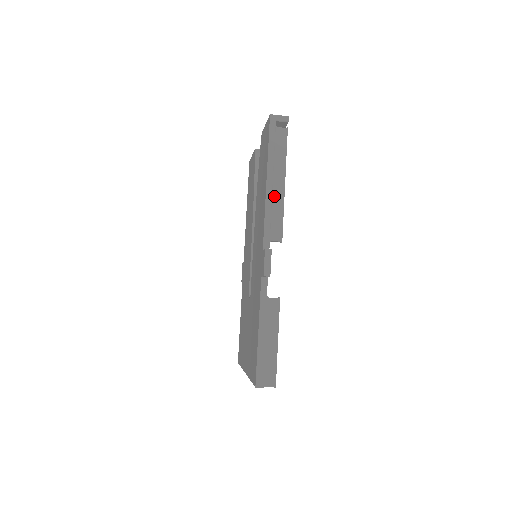
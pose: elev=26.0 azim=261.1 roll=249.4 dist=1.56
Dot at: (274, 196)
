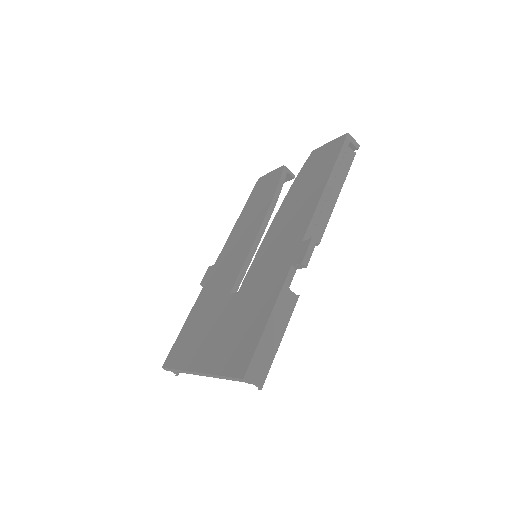
Dot at: (328, 200)
